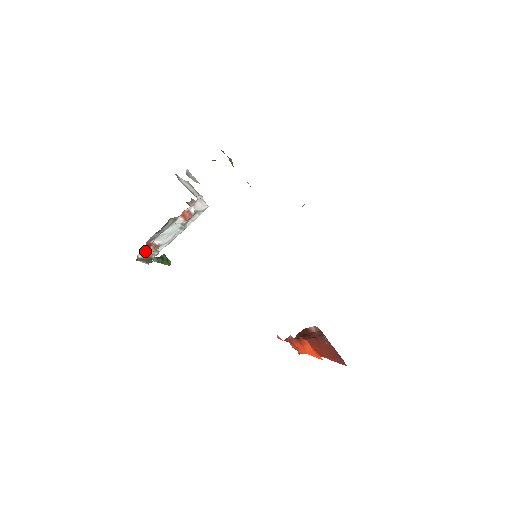
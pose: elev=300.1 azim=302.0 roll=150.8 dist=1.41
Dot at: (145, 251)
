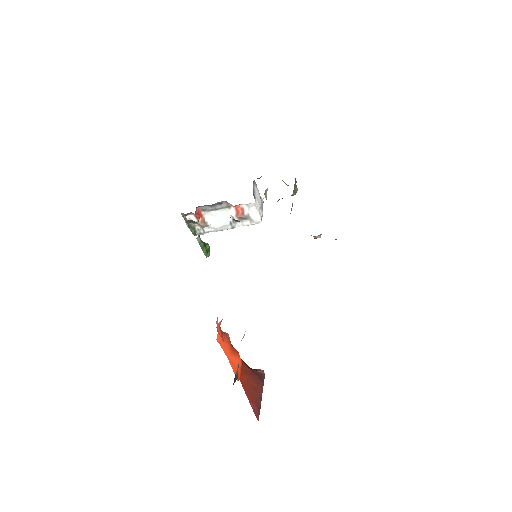
Dot at: (194, 219)
